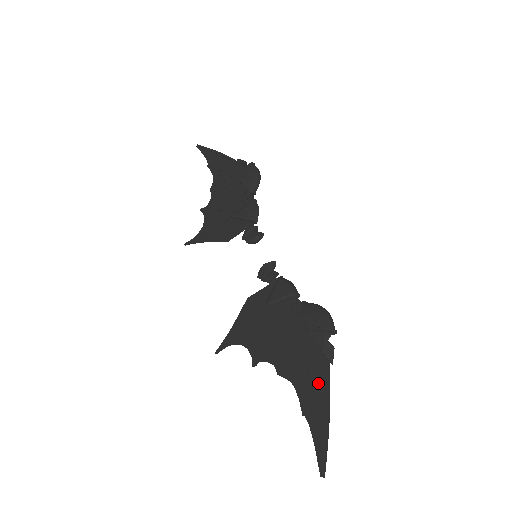
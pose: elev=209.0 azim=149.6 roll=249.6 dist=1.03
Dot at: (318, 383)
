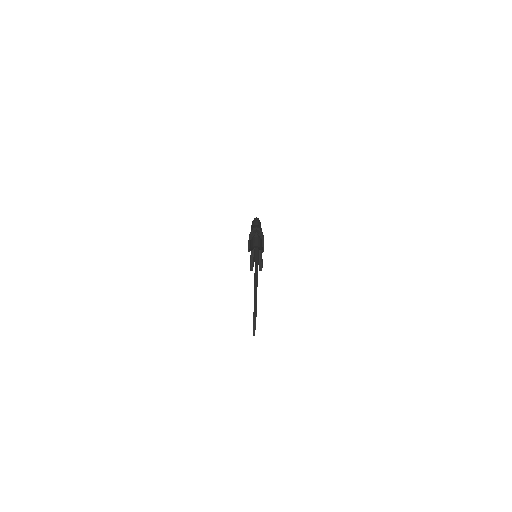
Dot at: occluded
